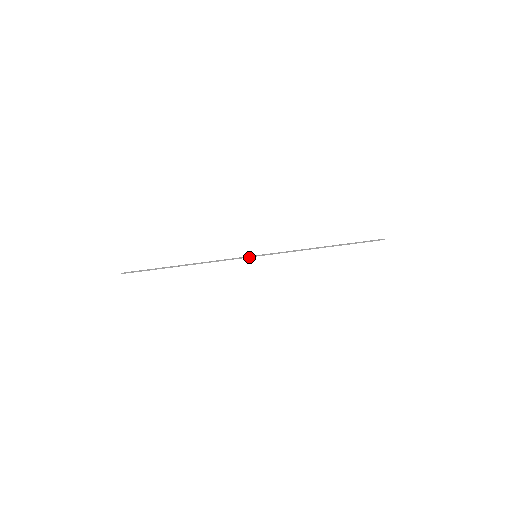
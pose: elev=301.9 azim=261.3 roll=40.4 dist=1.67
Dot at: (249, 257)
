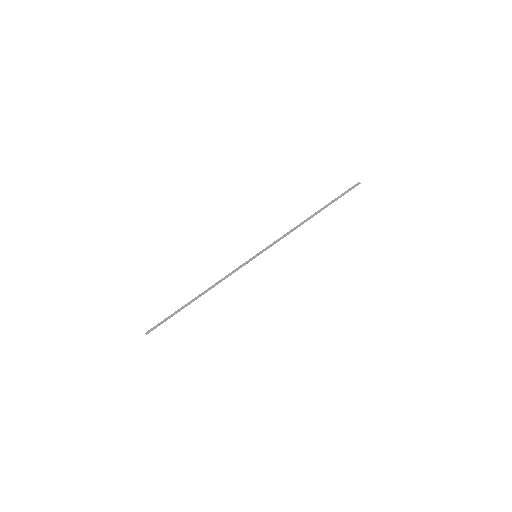
Dot at: (251, 260)
